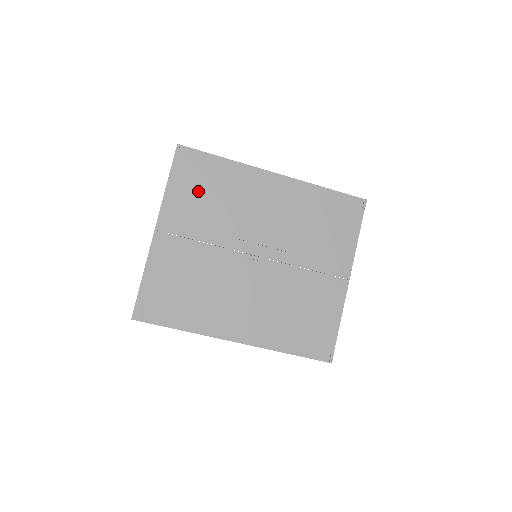
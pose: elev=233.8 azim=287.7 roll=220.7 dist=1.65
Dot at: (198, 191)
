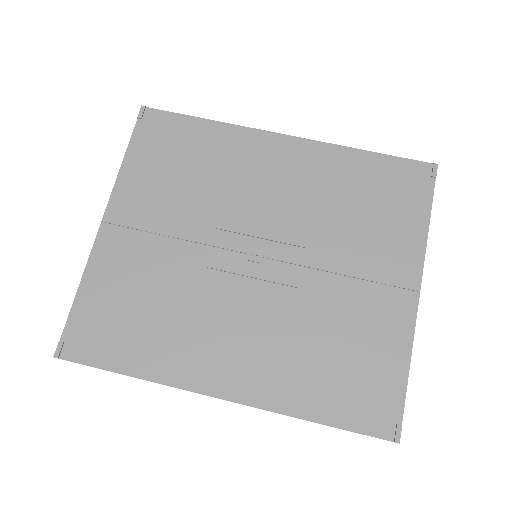
Dot at: (168, 165)
